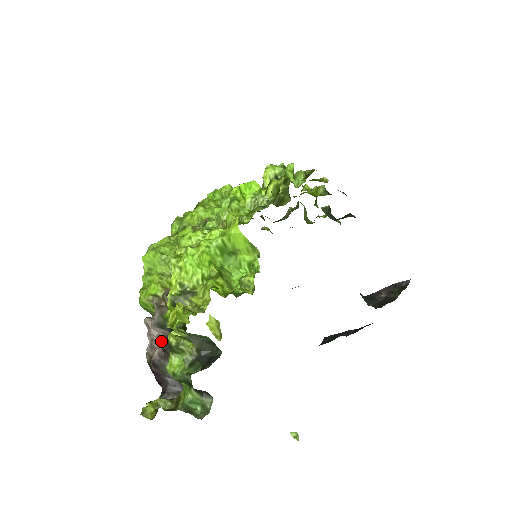
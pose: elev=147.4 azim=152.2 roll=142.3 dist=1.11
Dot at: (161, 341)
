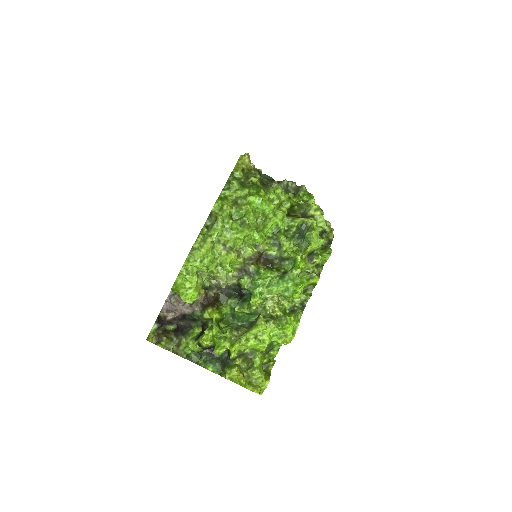
Dot at: (180, 316)
